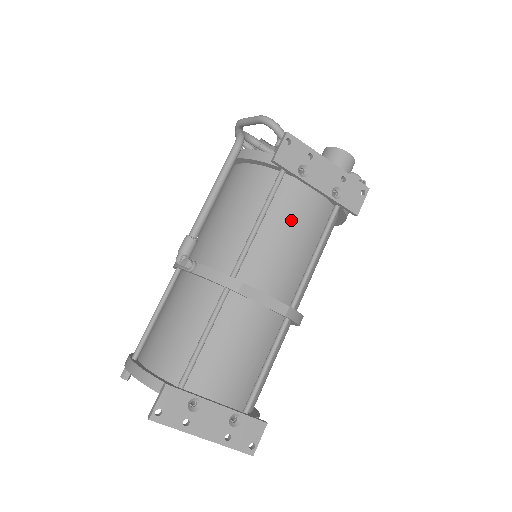
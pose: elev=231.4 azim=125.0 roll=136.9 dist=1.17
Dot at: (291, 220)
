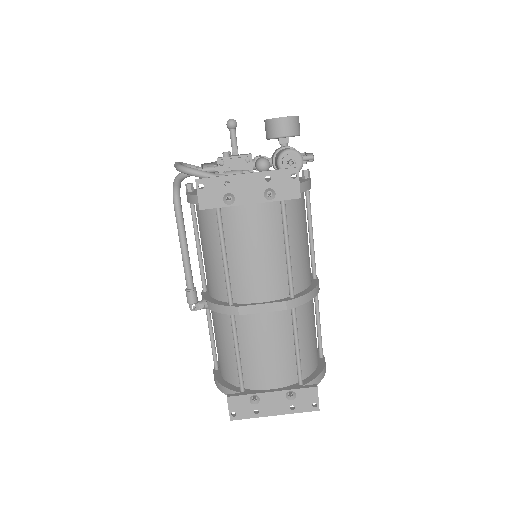
Dot at: (247, 238)
